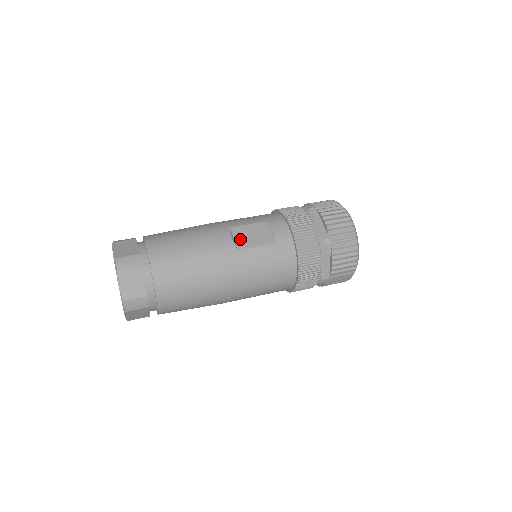
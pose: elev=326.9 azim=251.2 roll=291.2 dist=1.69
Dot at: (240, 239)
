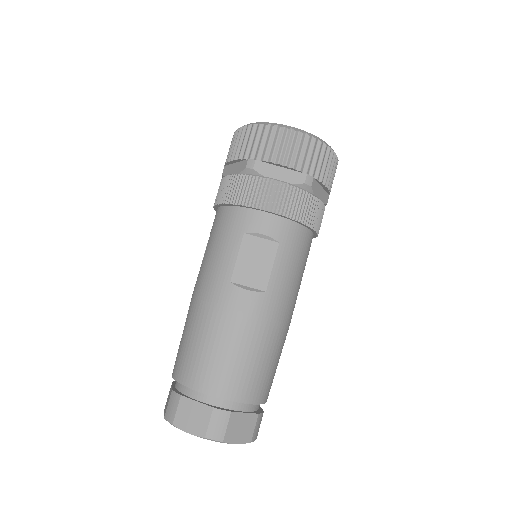
Dot at: (253, 280)
